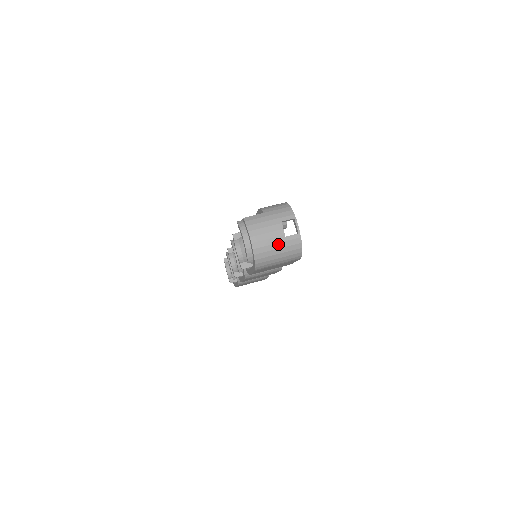
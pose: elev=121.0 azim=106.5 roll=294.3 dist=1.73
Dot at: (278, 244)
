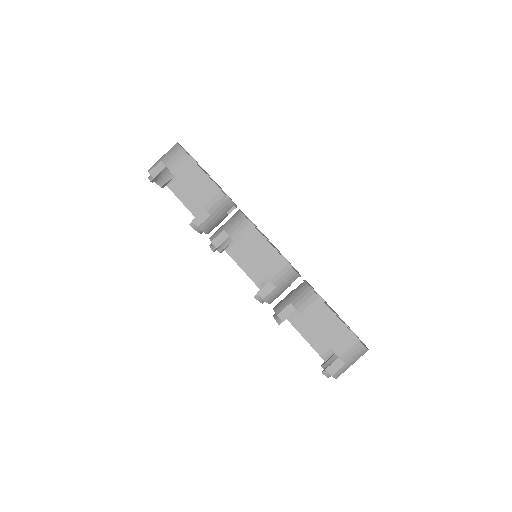
Dot at: occluded
